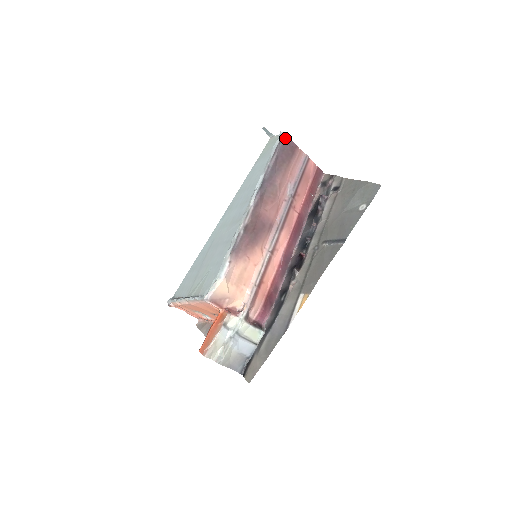
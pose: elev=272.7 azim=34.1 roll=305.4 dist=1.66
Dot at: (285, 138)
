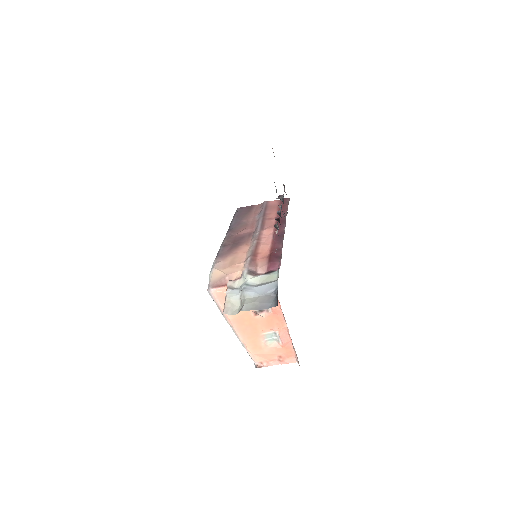
Dot at: (240, 209)
